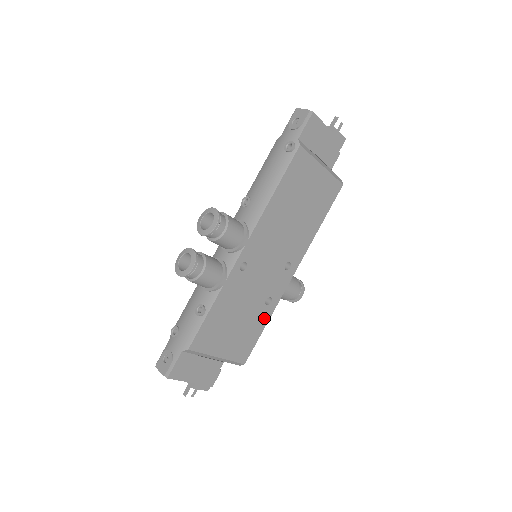
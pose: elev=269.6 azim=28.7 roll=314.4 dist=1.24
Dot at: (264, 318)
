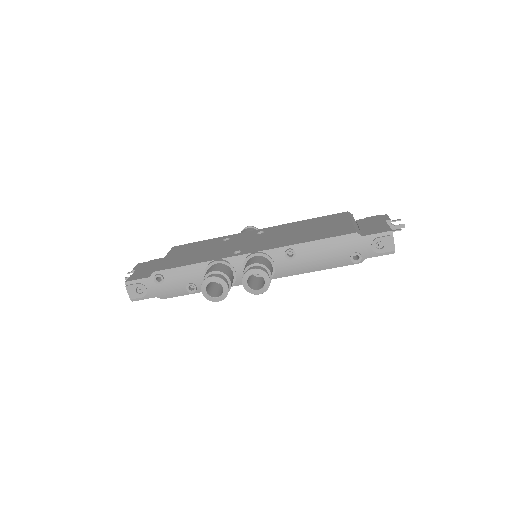
Dot at: occluded
